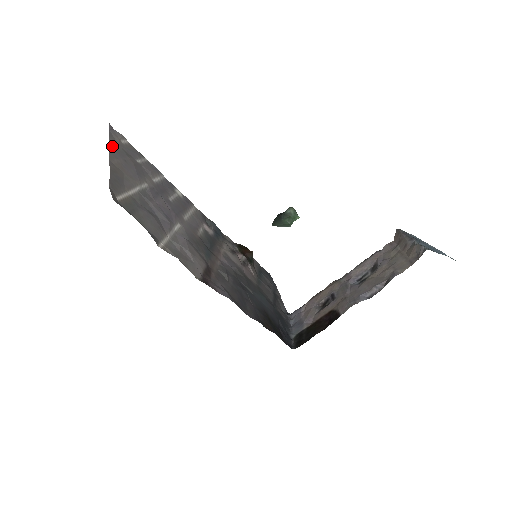
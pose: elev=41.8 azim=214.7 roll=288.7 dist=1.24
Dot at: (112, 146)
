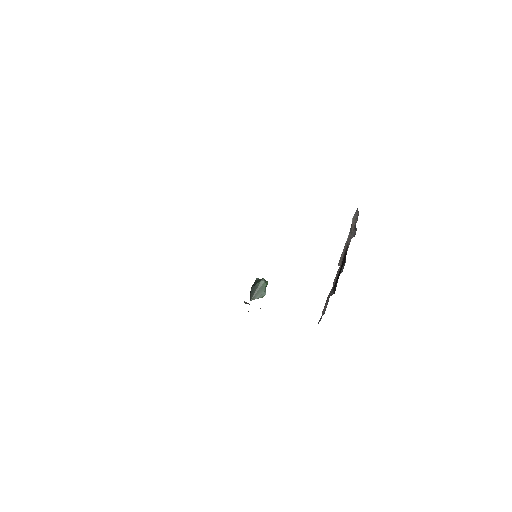
Dot at: occluded
